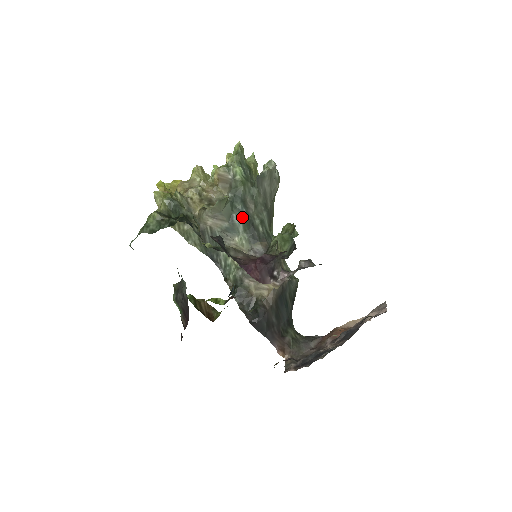
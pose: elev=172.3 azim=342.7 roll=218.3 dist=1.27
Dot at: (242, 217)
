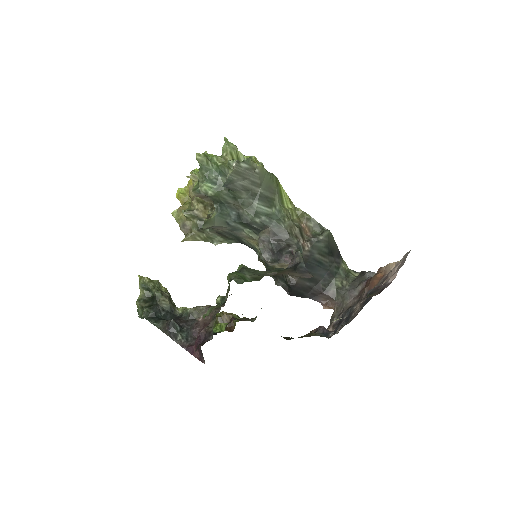
Dot at: (235, 220)
